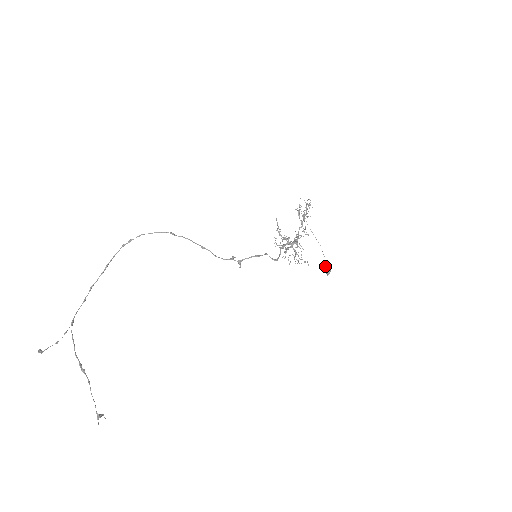
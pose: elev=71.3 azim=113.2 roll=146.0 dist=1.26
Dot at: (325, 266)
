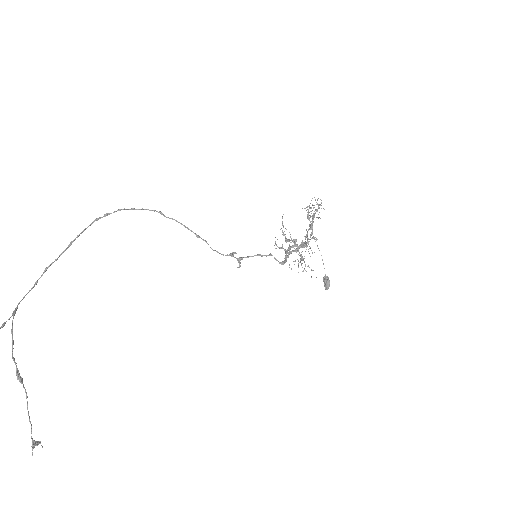
Dot at: (324, 279)
